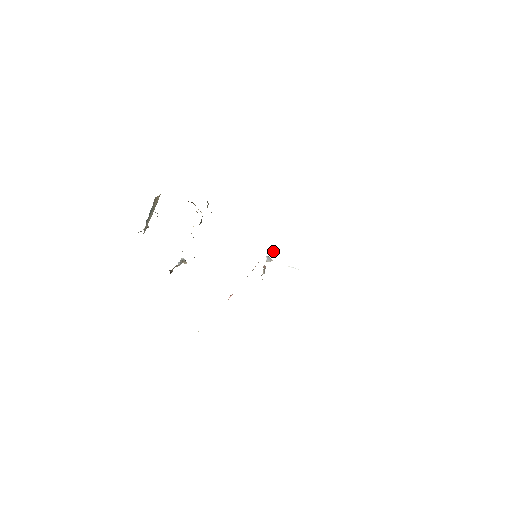
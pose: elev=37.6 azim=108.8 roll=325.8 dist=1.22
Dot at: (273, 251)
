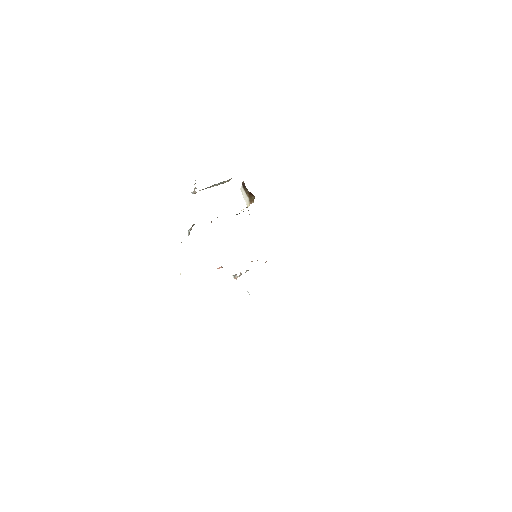
Dot at: occluded
